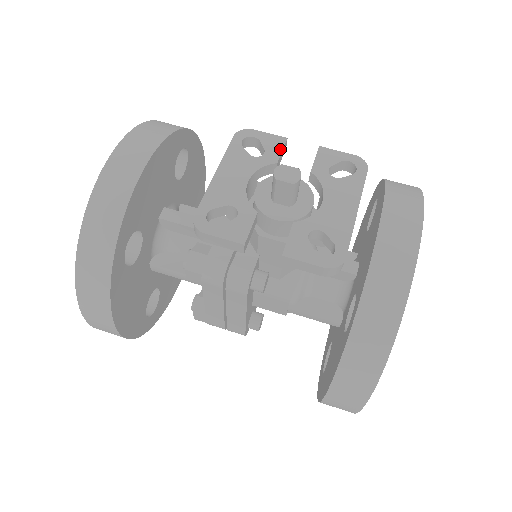
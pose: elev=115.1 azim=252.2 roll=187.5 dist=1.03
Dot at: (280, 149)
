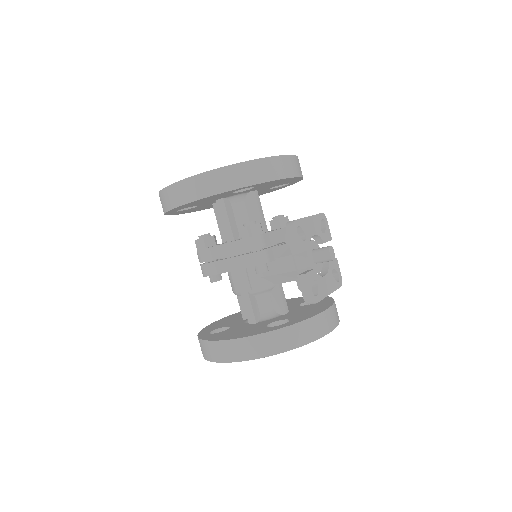
Dot at: (328, 240)
